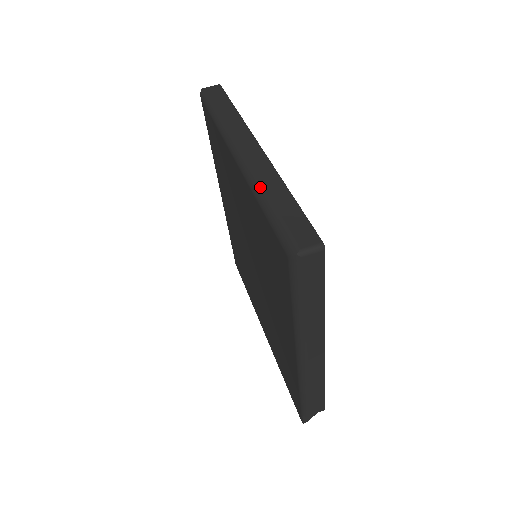
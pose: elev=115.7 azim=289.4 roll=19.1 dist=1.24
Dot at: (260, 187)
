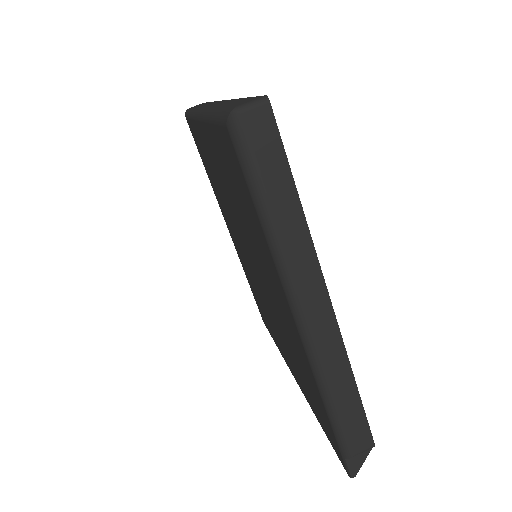
Dot at: (212, 109)
